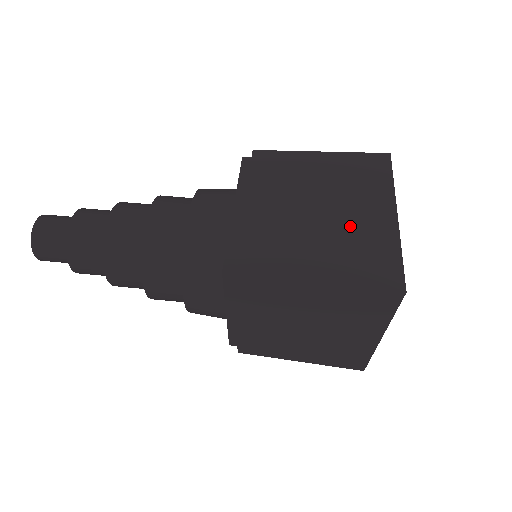
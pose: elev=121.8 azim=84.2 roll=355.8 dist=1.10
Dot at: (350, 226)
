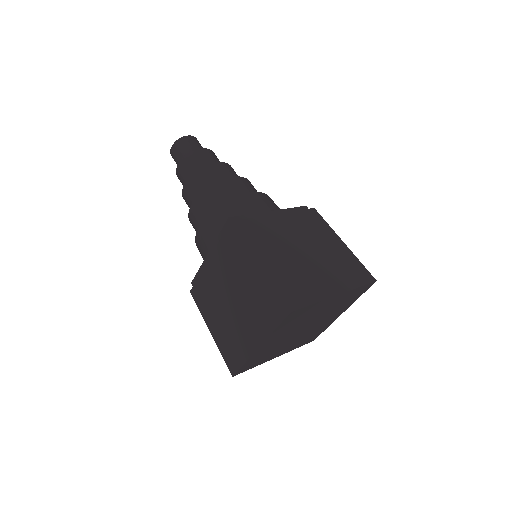
Dot at: (308, 271)
